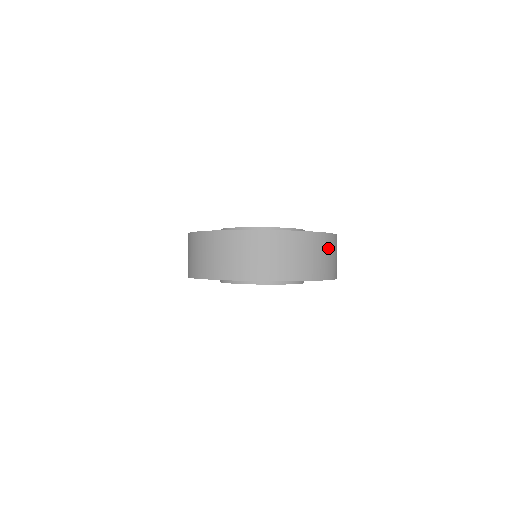
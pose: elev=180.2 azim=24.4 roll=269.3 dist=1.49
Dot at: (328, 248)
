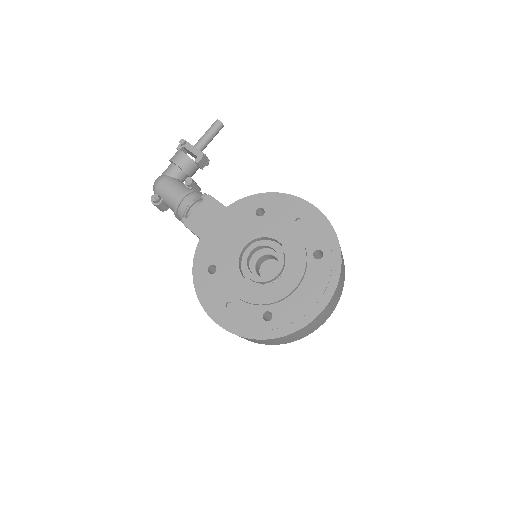
Dot at: (341, 277)
